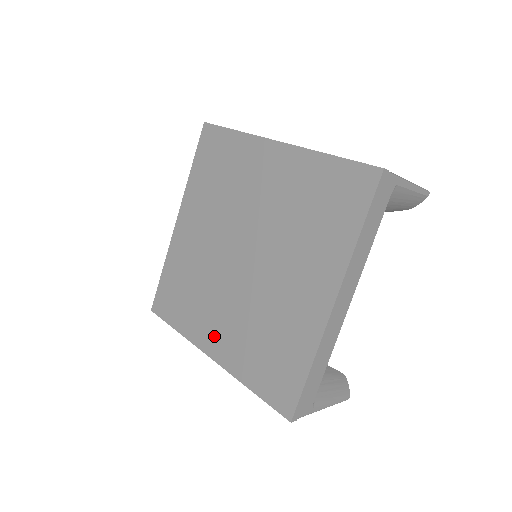
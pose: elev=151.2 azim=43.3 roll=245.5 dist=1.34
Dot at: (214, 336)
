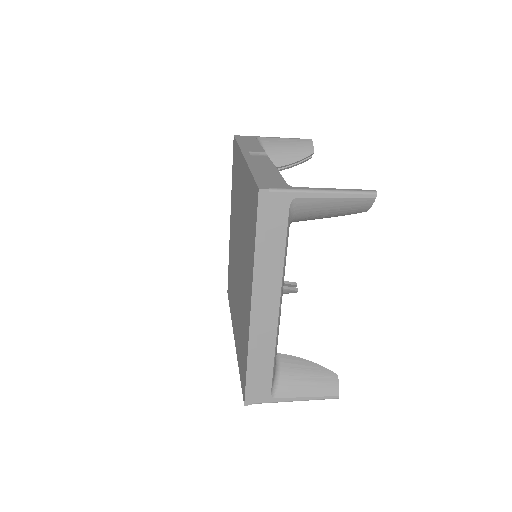
Dot at: (234, 321)
